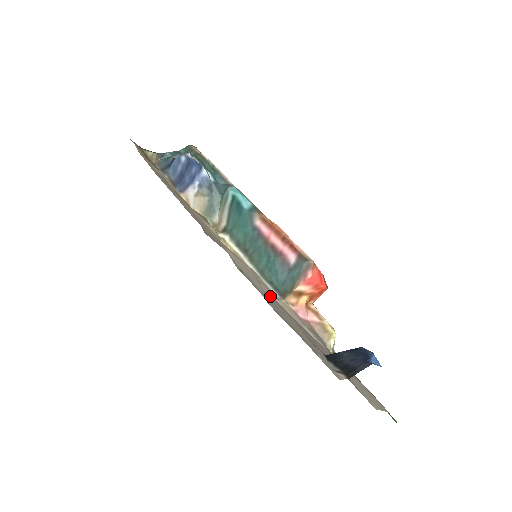
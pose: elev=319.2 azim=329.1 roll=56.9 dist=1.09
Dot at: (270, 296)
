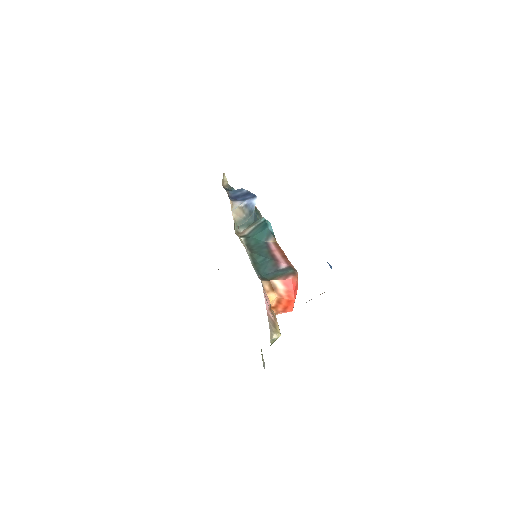
Dot at: occluded
